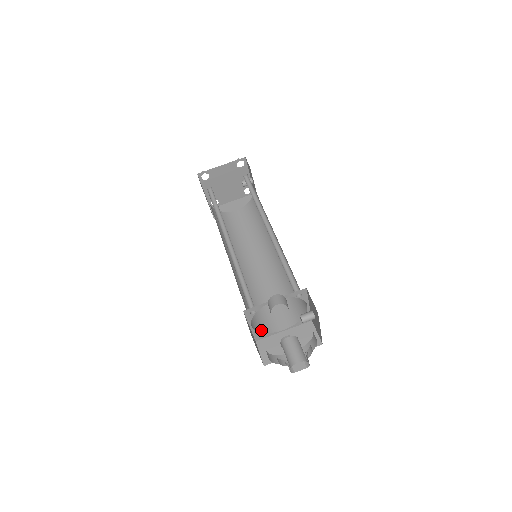
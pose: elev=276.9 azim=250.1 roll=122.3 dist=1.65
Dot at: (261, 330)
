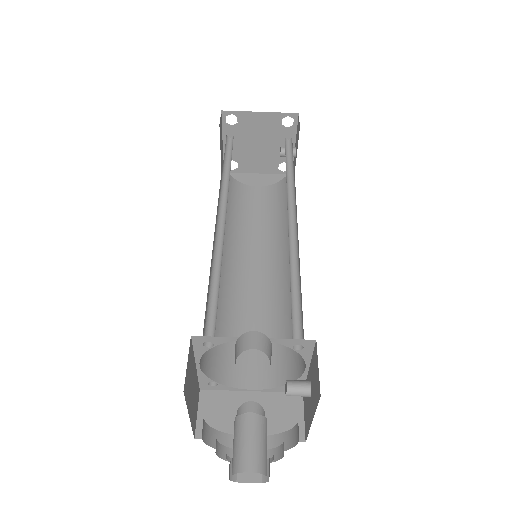
Dot at: (215, 376)
